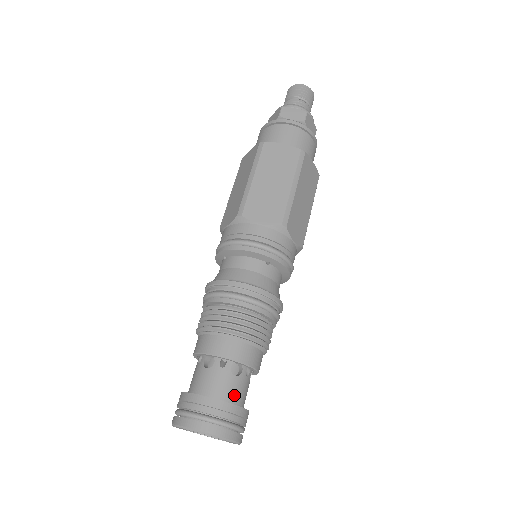
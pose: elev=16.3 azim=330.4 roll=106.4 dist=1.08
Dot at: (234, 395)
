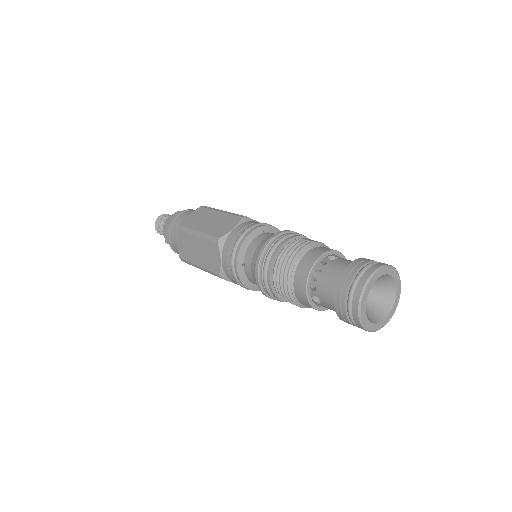
Dot at: occluded
